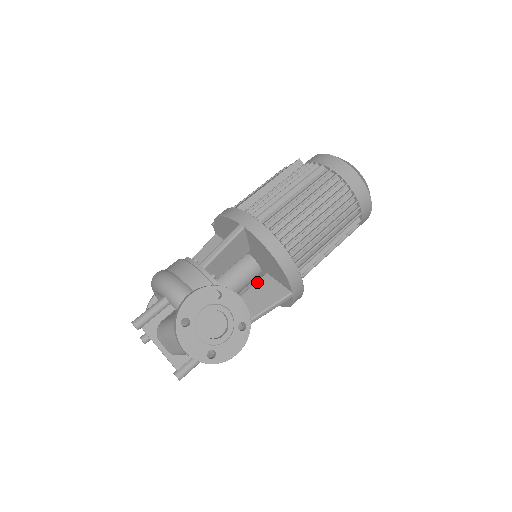
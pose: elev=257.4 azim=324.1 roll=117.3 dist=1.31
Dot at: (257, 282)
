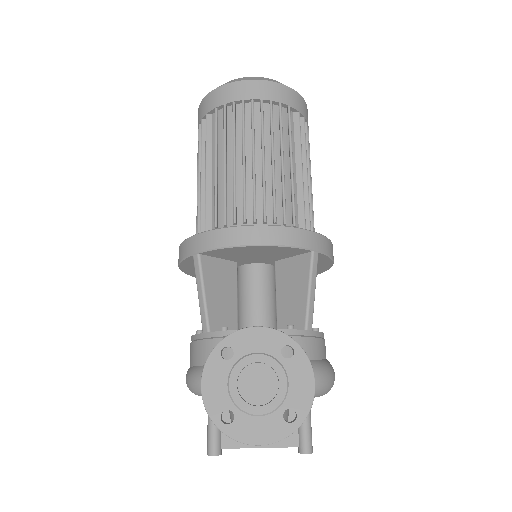
Dot at: (276, 280)
